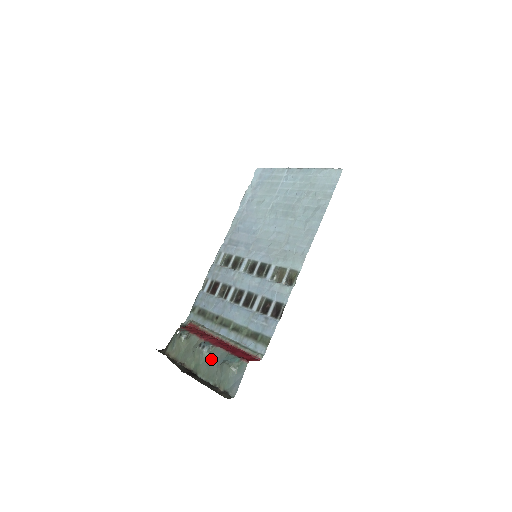
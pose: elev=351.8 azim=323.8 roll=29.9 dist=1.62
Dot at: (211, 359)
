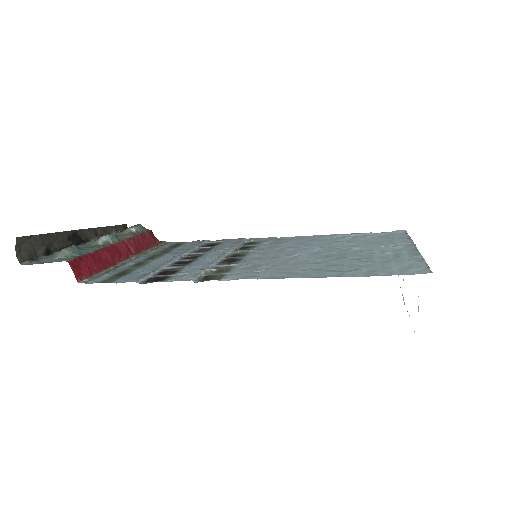
Dot at: (91, 246)
